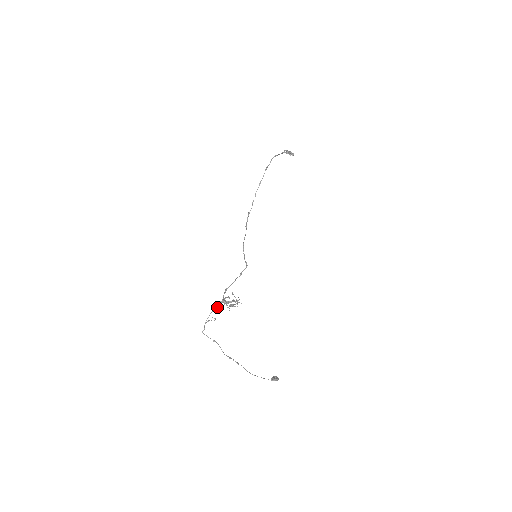
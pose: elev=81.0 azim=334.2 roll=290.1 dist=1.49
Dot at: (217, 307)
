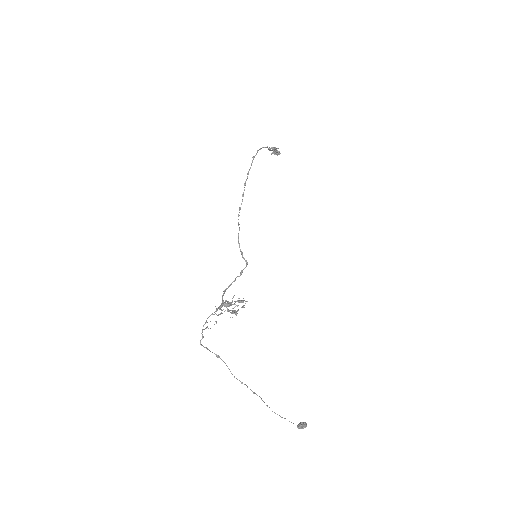
Dot at: (216, 310)
